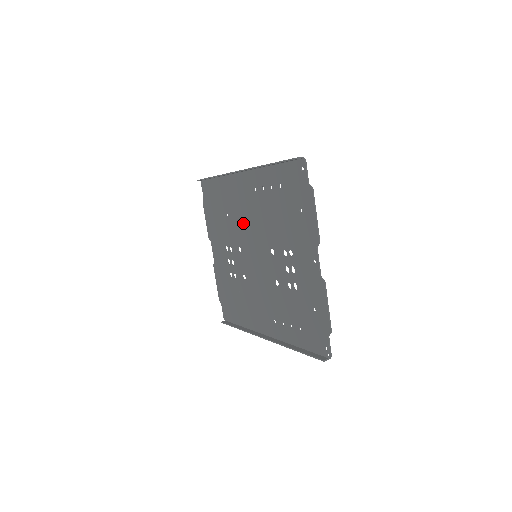
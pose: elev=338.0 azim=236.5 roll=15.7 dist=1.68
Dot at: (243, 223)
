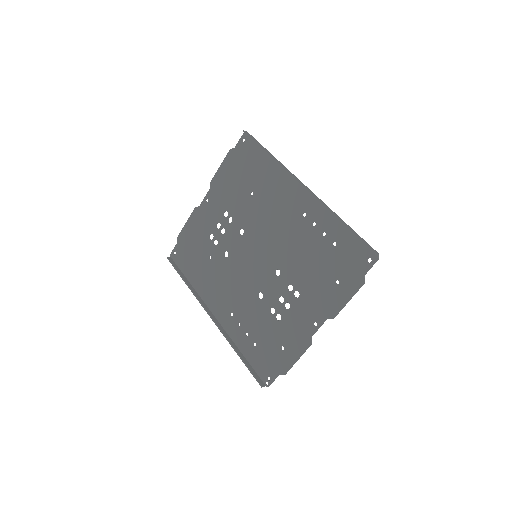
Dot at: (265, 220)
